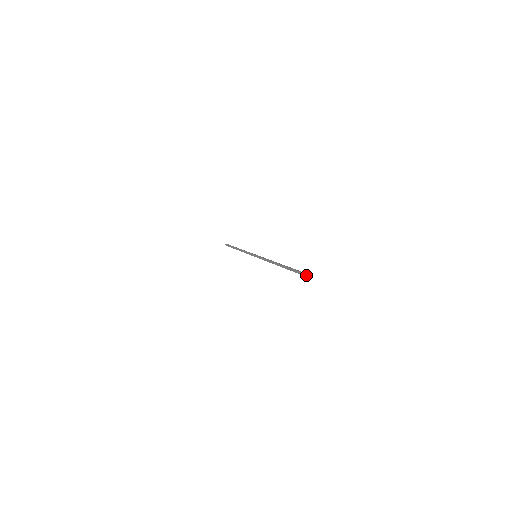
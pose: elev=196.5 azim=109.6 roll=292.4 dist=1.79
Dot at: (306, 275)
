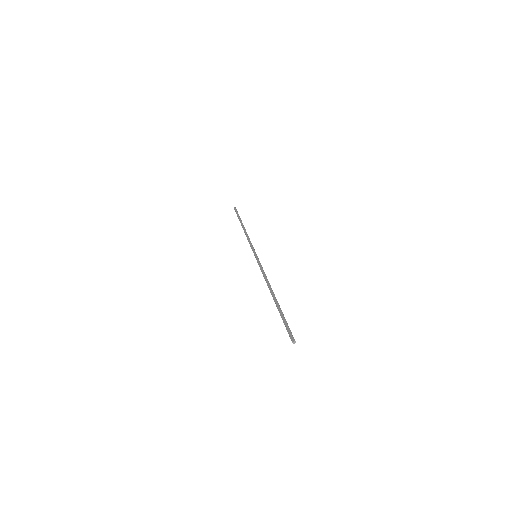
Dot at: (293, 340)
